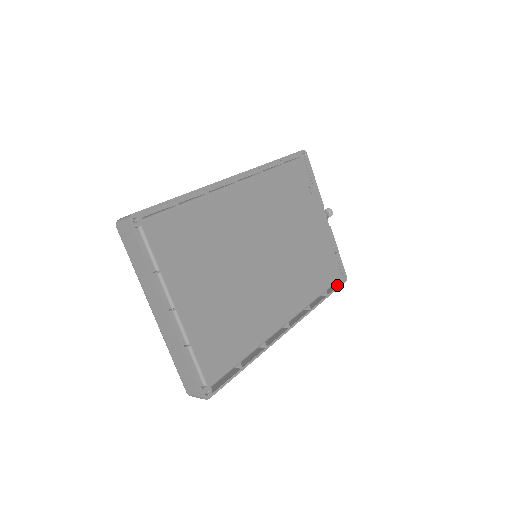
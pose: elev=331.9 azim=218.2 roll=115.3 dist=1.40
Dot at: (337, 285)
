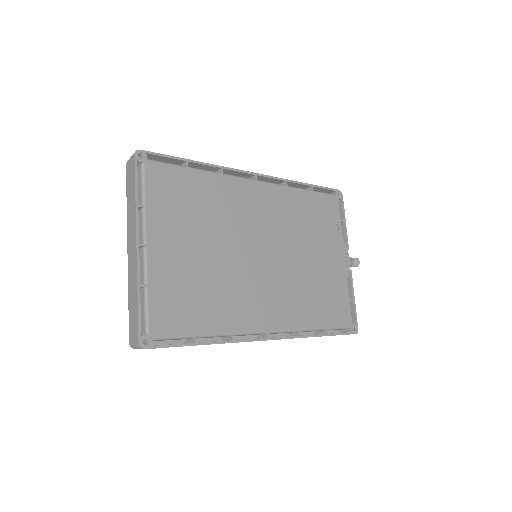
Dot at: occluded
